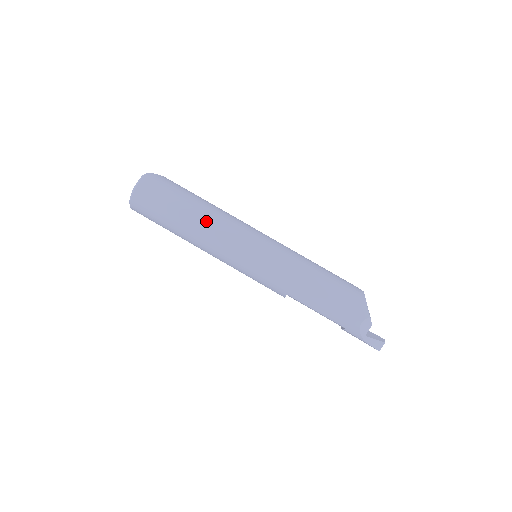
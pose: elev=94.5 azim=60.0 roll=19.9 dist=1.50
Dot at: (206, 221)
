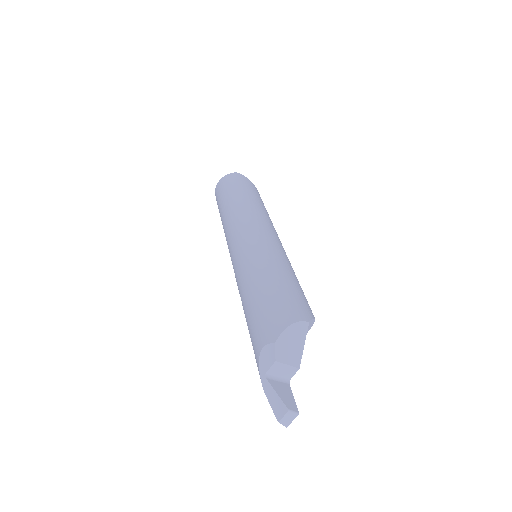
Dot at: (234, 207)
